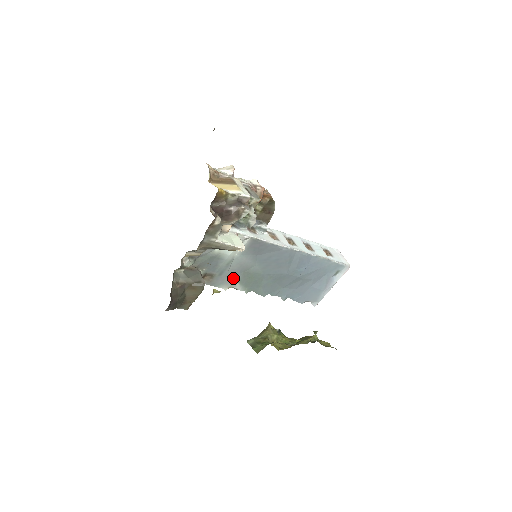
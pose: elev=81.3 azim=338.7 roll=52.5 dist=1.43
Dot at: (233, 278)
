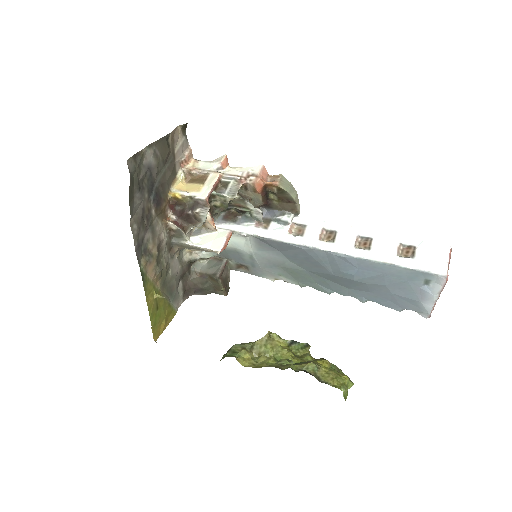
Dot at: (272, 271)
